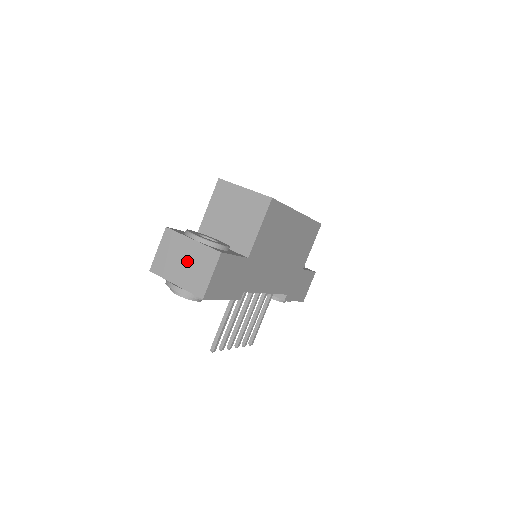
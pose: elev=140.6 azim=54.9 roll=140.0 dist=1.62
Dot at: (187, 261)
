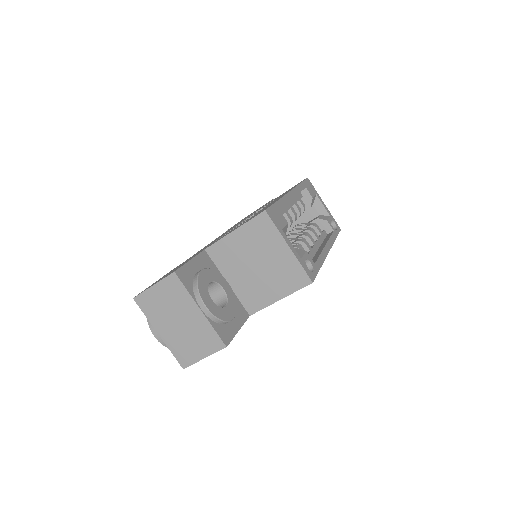
Dot at: (183, 325)
